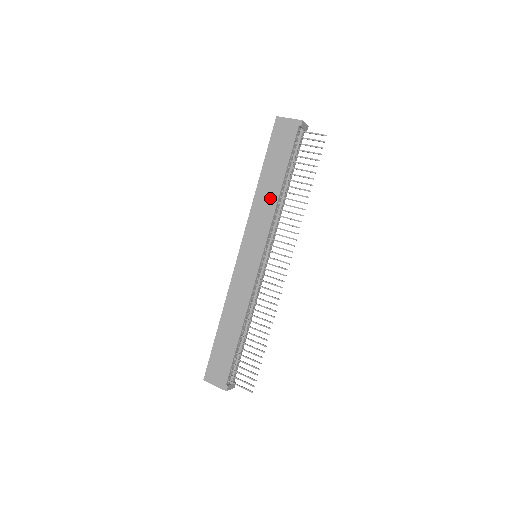
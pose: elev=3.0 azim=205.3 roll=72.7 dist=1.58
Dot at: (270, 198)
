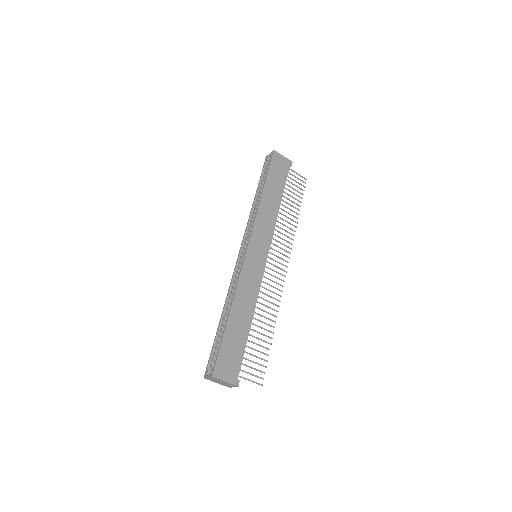
Dot at: (272, 210)
